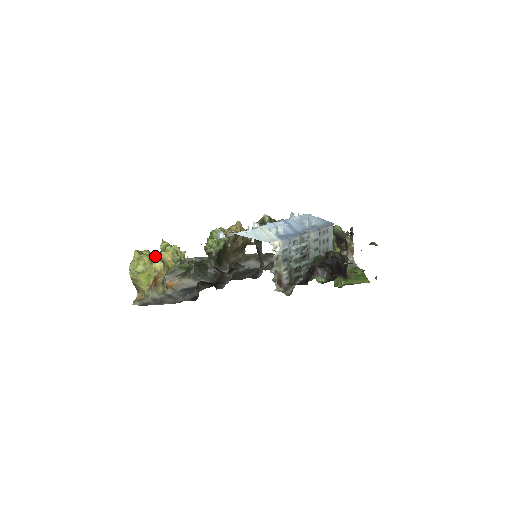
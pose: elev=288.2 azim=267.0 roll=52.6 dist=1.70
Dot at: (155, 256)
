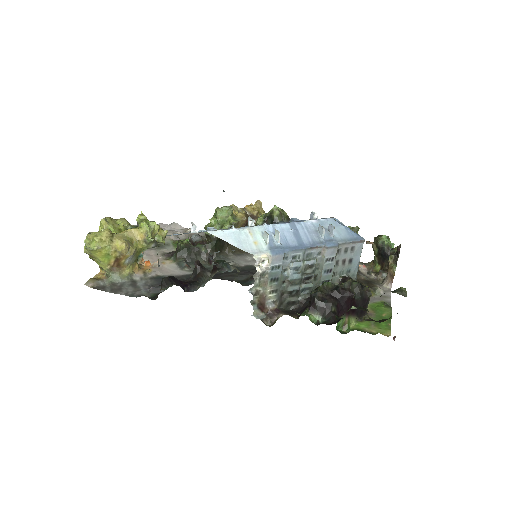
Dot at: (122, 232)
